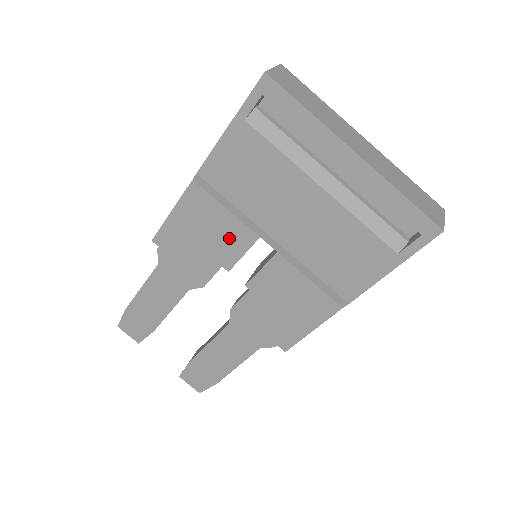
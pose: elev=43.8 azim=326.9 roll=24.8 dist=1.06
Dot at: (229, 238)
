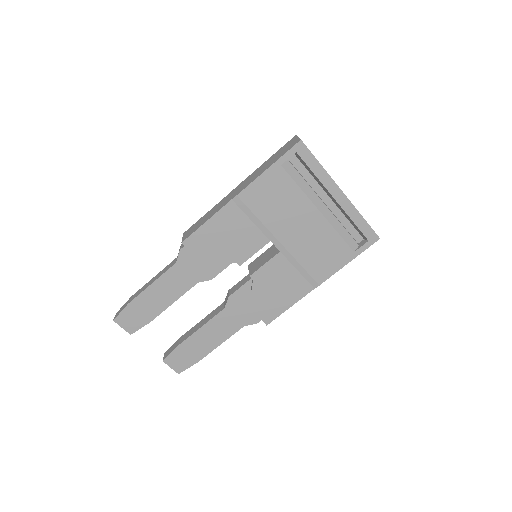
Dot at: (247, 241)
